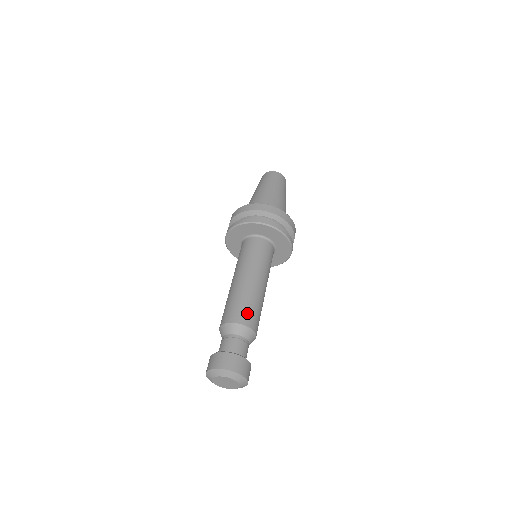
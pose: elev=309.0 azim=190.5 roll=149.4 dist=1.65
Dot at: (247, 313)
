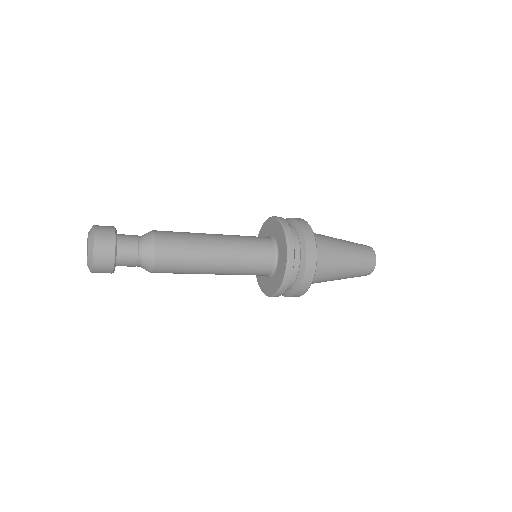
Dot at: (170, 235)
